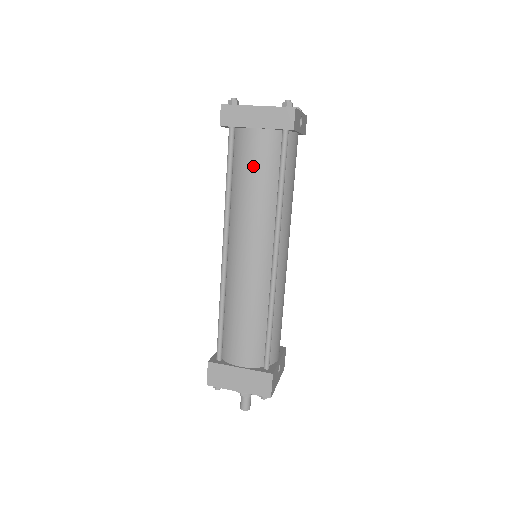
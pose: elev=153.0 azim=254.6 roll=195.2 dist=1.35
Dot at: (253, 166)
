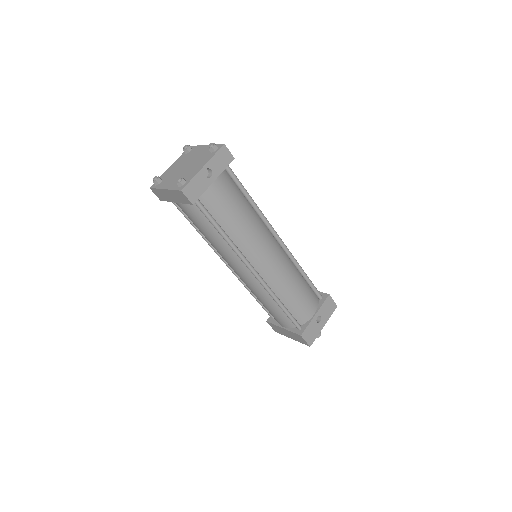
Dot at: (195, 224)
